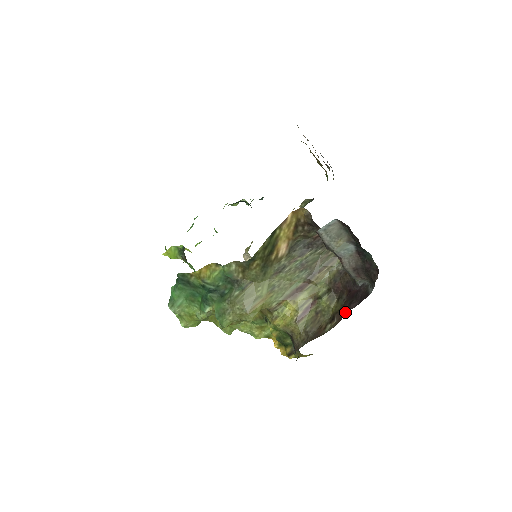
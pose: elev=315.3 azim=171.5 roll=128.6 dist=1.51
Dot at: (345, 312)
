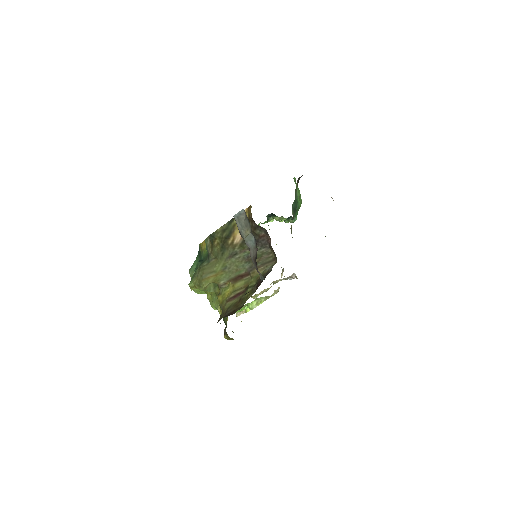
Dot at: occluded
